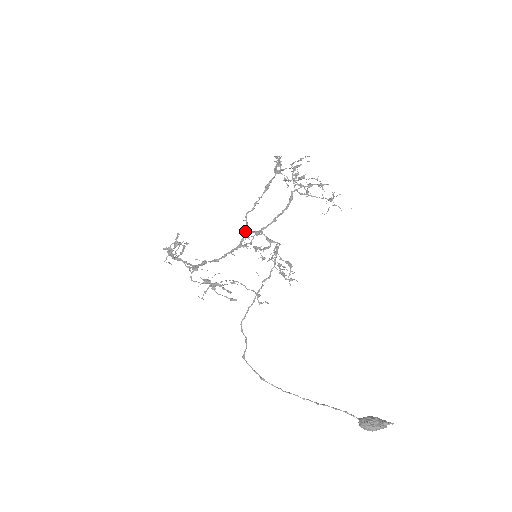
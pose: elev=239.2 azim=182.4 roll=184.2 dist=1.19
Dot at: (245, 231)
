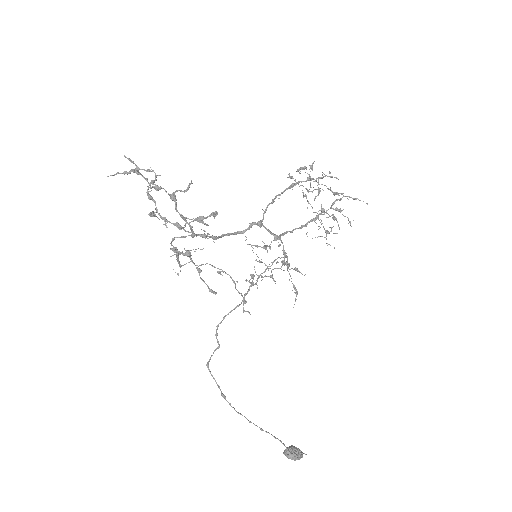
Dot at: (265, 227)
